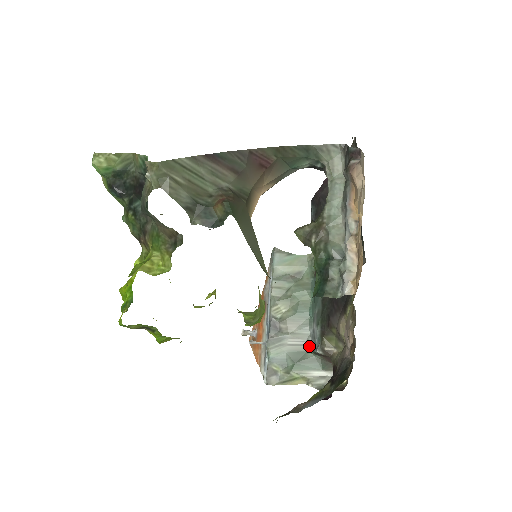
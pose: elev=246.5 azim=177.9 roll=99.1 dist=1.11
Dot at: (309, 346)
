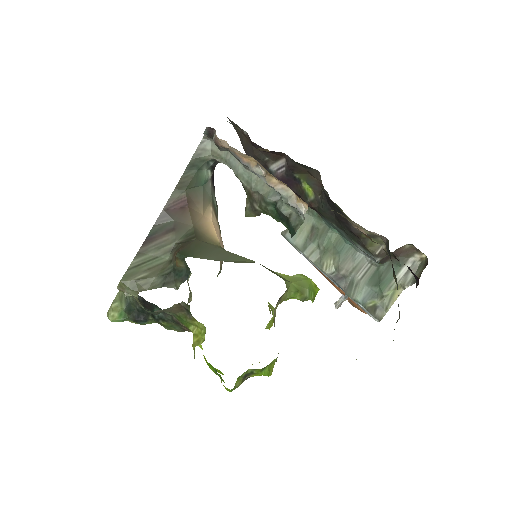
Dot at: (374, 264)
